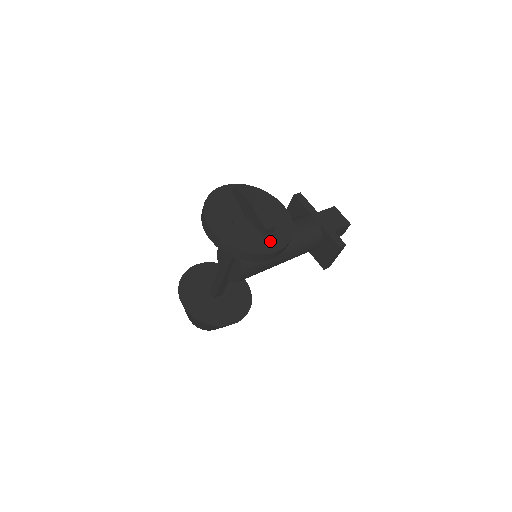
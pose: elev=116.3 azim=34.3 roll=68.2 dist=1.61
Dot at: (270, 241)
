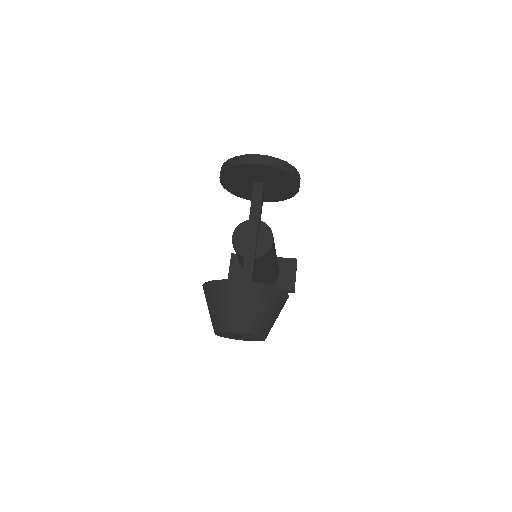
Dot at: occluded
